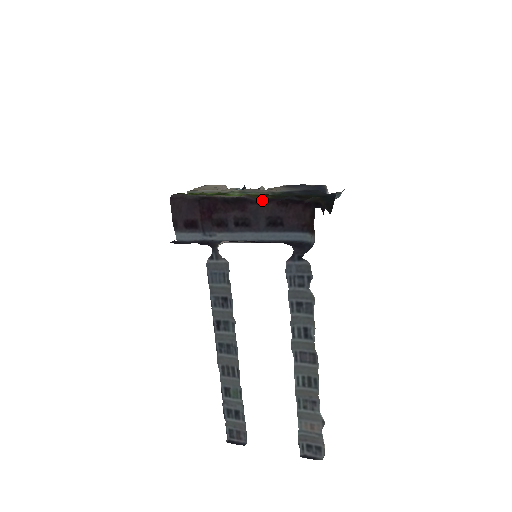
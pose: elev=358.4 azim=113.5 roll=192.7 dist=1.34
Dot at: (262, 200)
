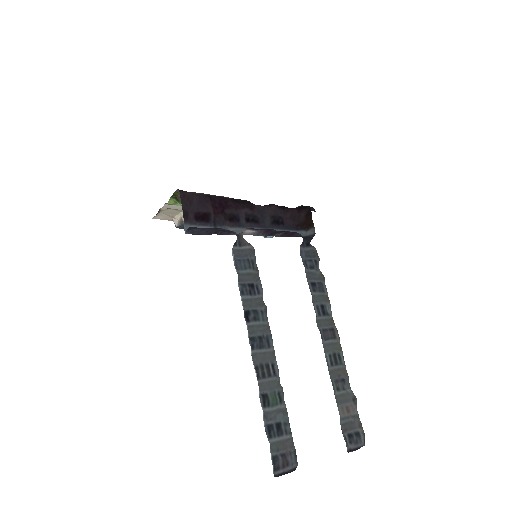
Dot at: occluded
